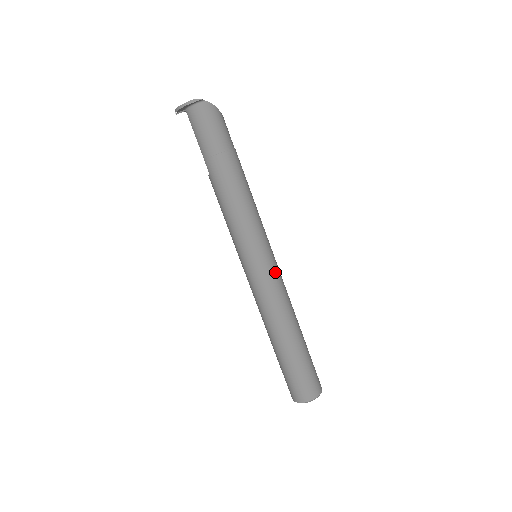
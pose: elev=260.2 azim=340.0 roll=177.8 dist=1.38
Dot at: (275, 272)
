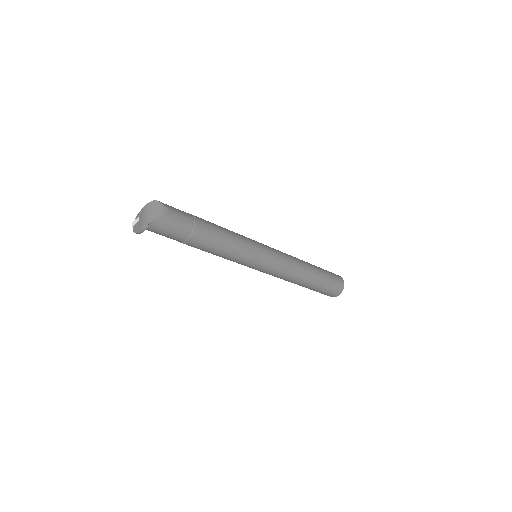
Dot at: (275, 263)
